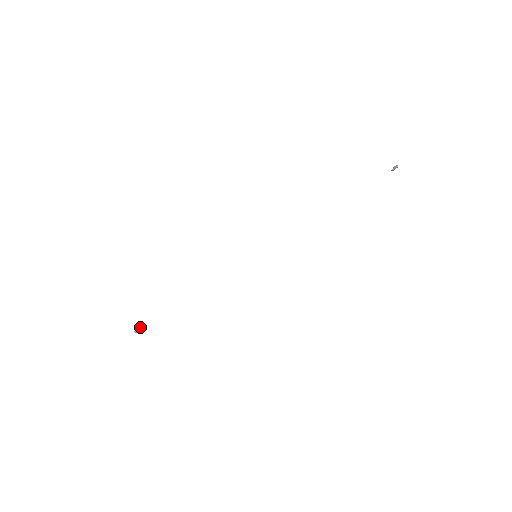
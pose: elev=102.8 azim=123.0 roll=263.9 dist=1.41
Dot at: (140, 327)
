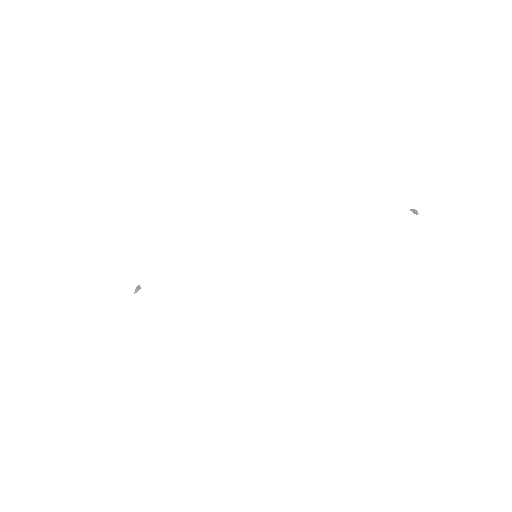
Dot at: (138, 288)
